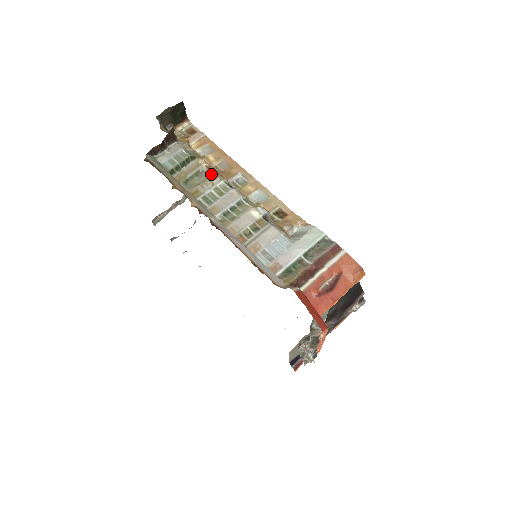
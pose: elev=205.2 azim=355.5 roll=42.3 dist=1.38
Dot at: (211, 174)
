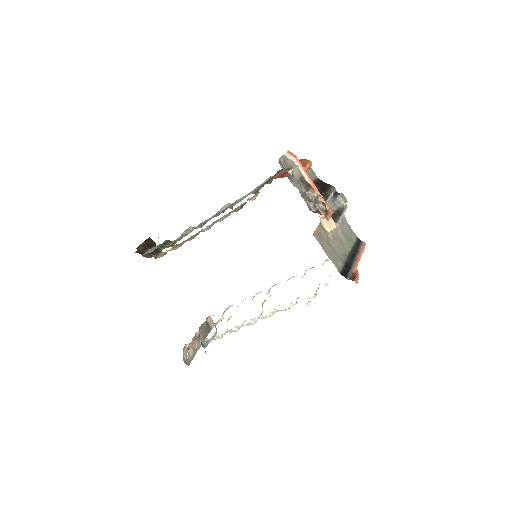
Dot at: occluded
